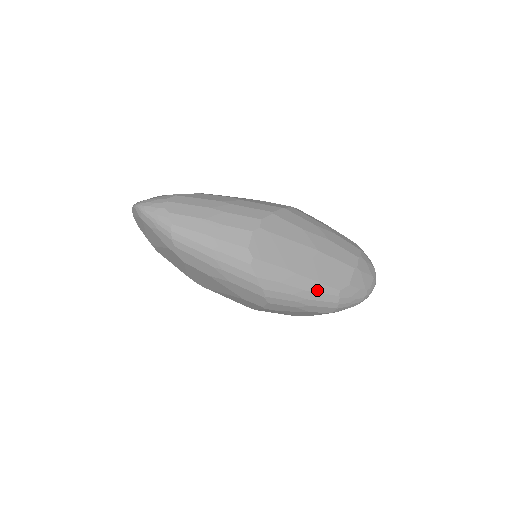
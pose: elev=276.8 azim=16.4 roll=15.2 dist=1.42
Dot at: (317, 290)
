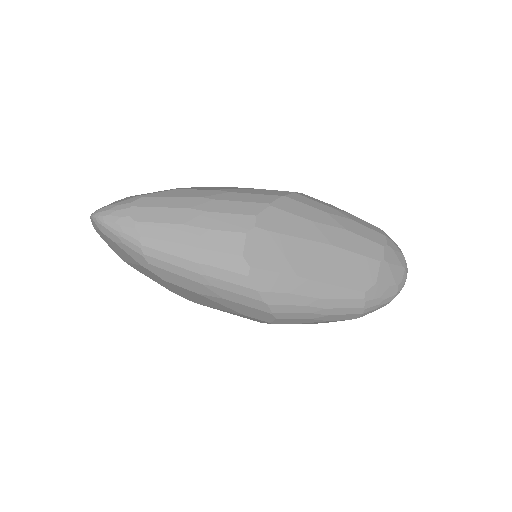
Dot at: (336, 296)
